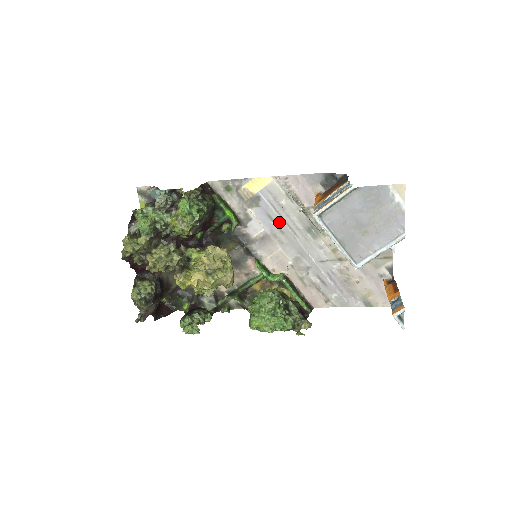
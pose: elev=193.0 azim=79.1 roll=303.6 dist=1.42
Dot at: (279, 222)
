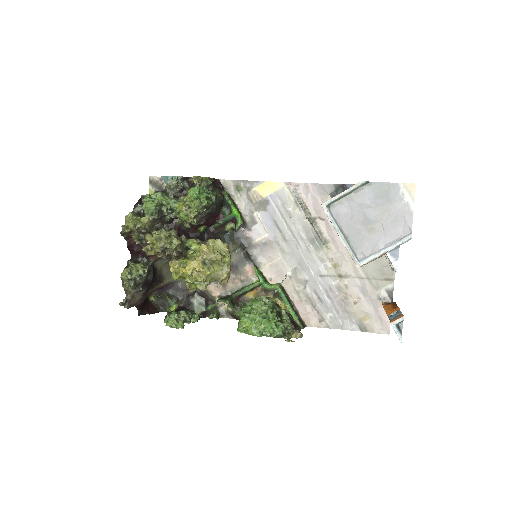
Dot at: (284, 229)
